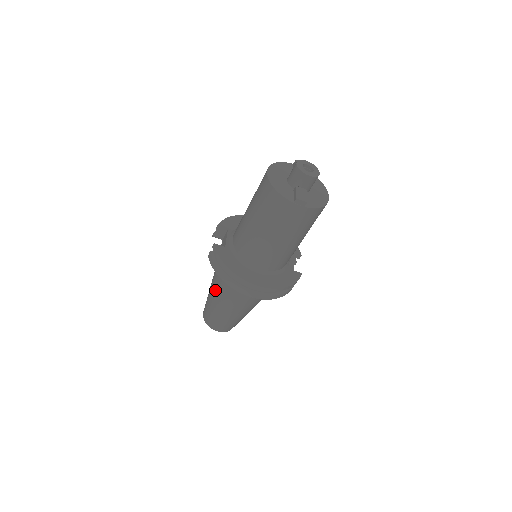
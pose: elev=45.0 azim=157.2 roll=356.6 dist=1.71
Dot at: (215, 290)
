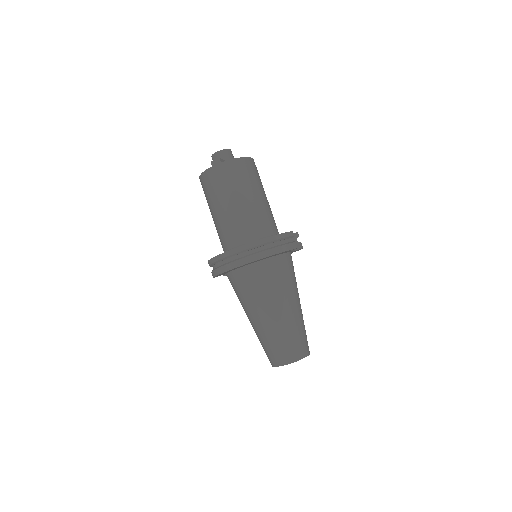
Dot at: (245, 311)
